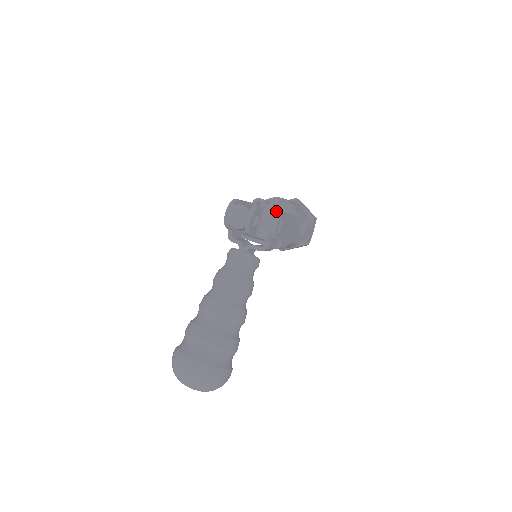
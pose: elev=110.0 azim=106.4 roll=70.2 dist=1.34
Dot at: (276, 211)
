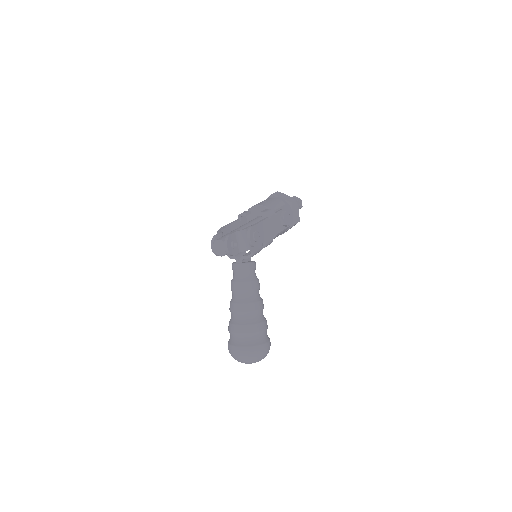
Dot at: (245, 229)
